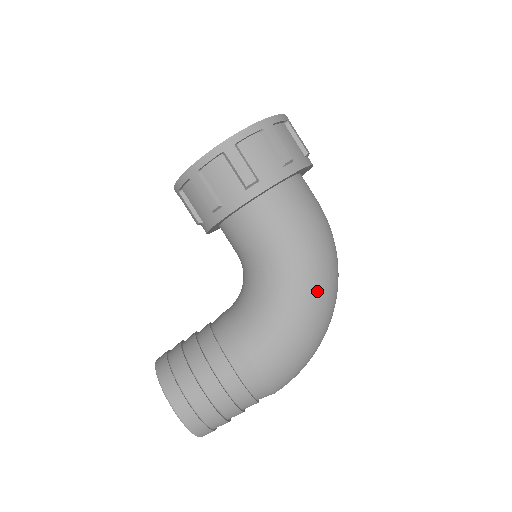
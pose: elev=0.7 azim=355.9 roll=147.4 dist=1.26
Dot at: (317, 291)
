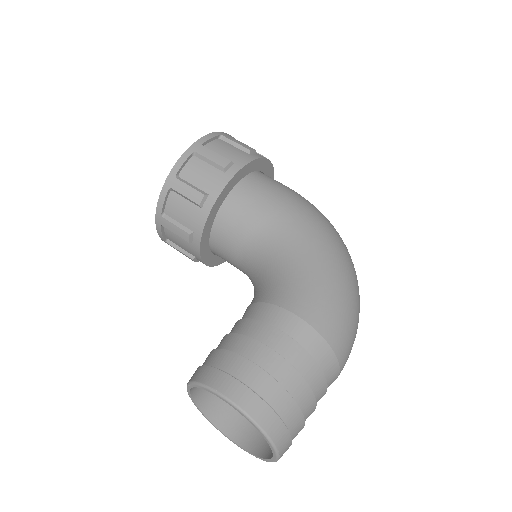
Dot at: (329, 239)
